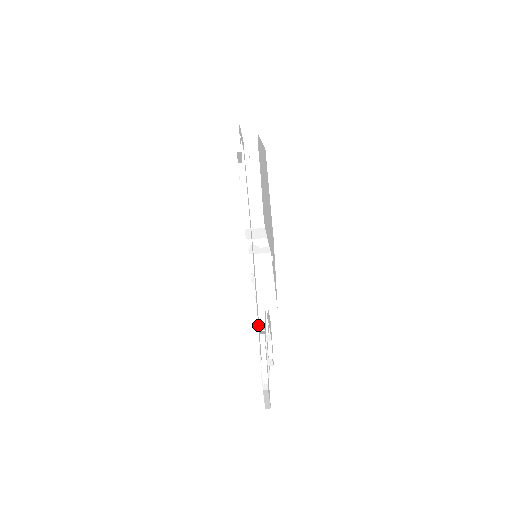
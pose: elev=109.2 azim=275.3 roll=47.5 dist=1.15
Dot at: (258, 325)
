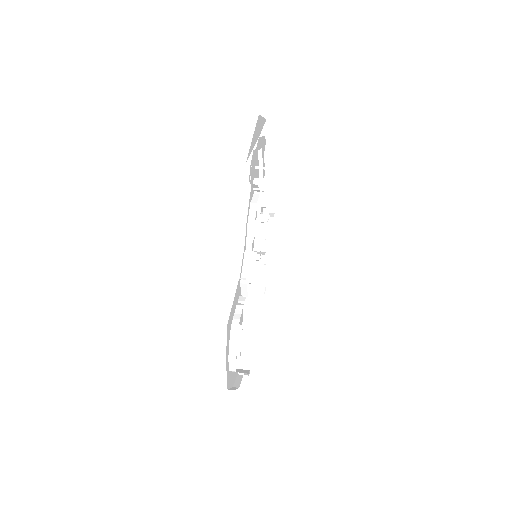
Dot at: occluded
